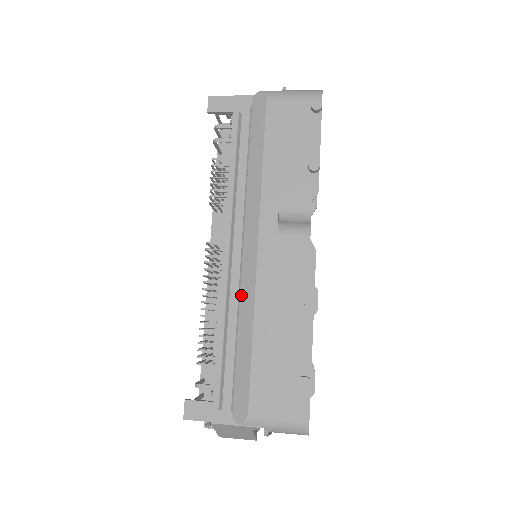
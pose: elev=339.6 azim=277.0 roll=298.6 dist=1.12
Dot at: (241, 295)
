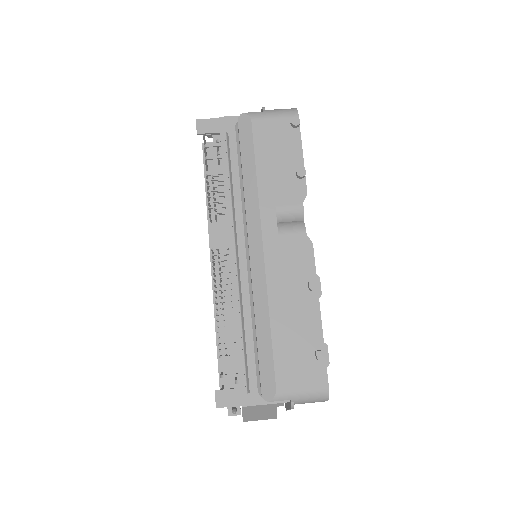
Dot at: (254, 290)
